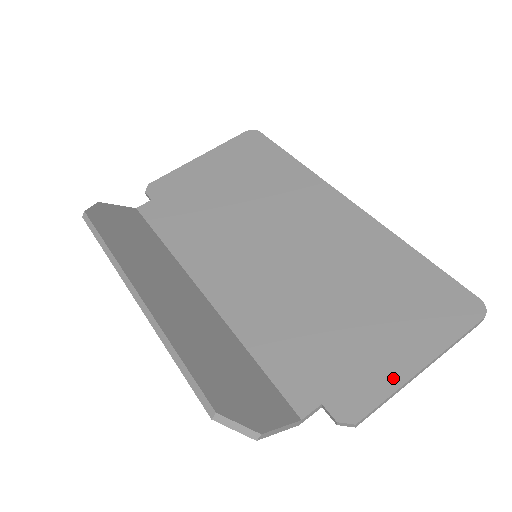
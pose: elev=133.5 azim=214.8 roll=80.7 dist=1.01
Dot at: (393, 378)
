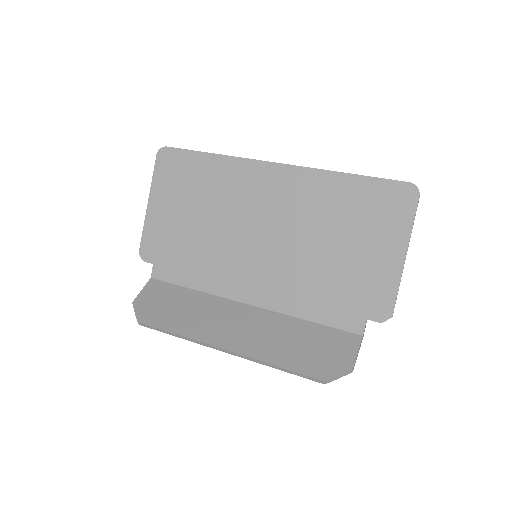
Dot at: (393, 276)
